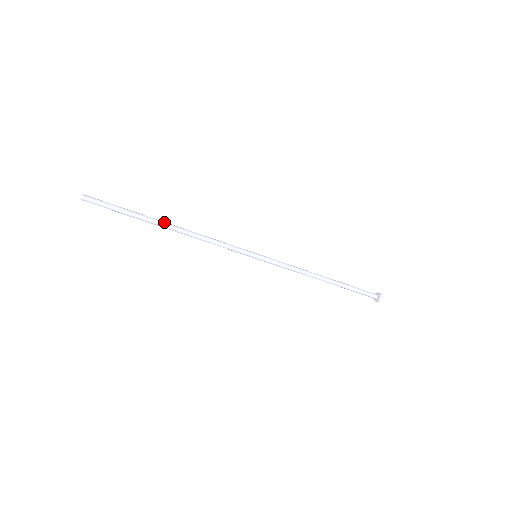
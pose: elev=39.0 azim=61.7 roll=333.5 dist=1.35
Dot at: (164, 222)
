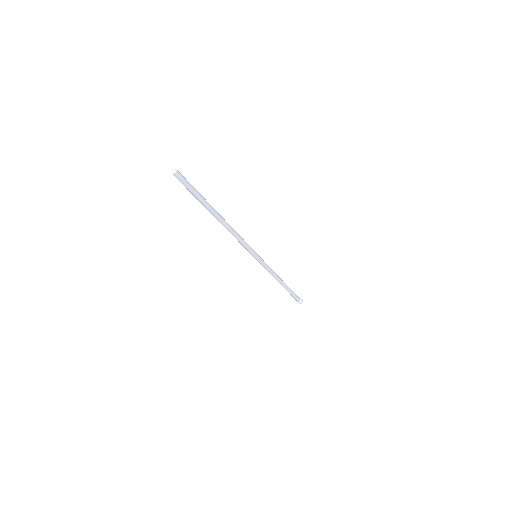
Dot at: (218, 213)
